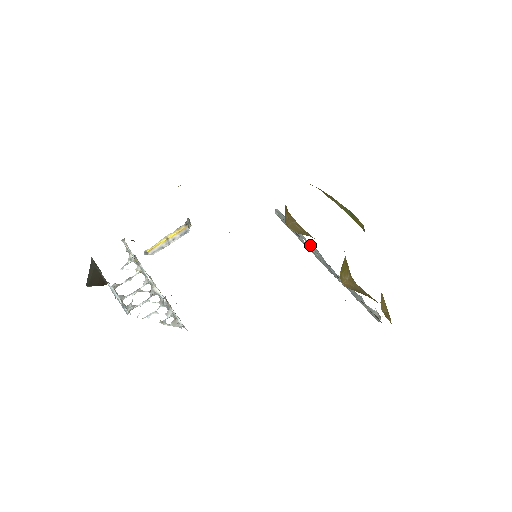
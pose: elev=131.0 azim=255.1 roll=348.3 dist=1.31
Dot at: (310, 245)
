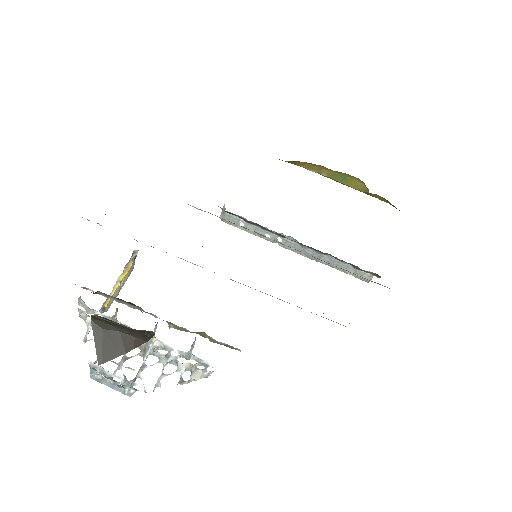
Dot at: (277, 236)
